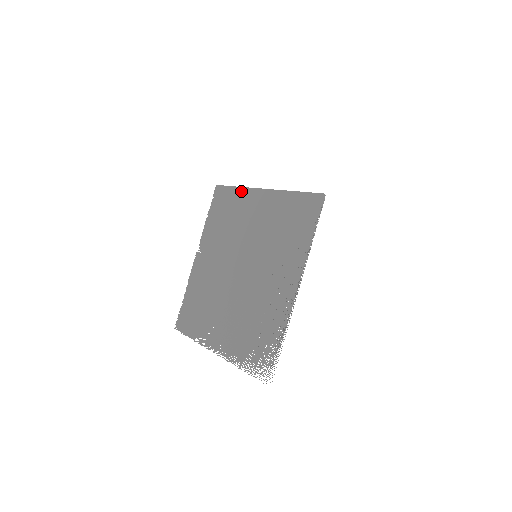
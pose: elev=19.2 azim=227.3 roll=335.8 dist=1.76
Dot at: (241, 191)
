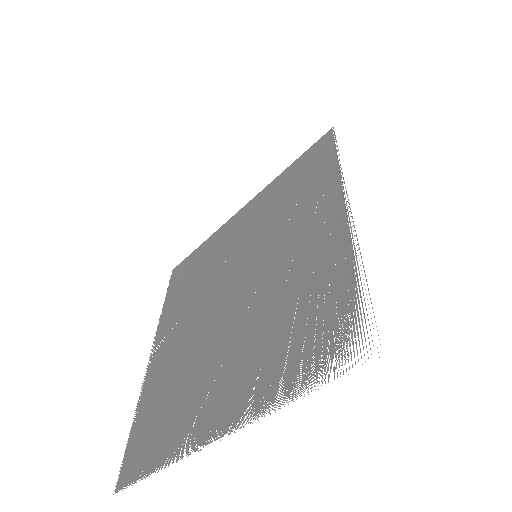
Dot at: (210, 239)
